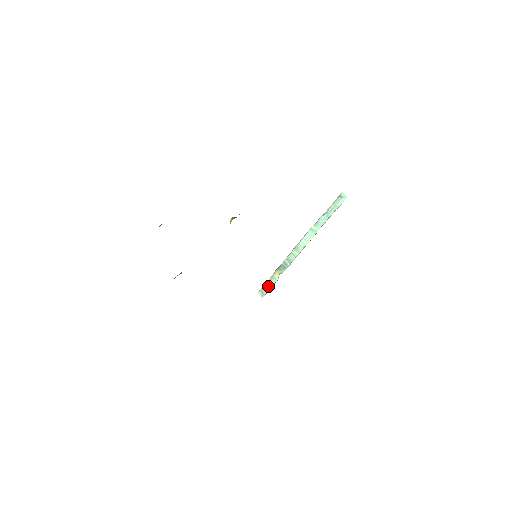
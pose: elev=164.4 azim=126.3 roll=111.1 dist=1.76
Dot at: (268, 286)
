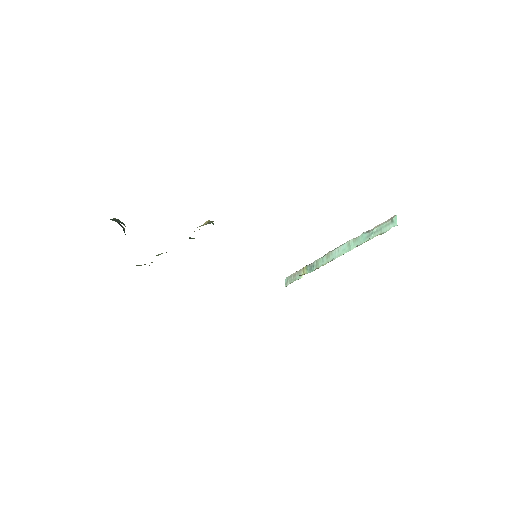
Dot at: (293, 278)
